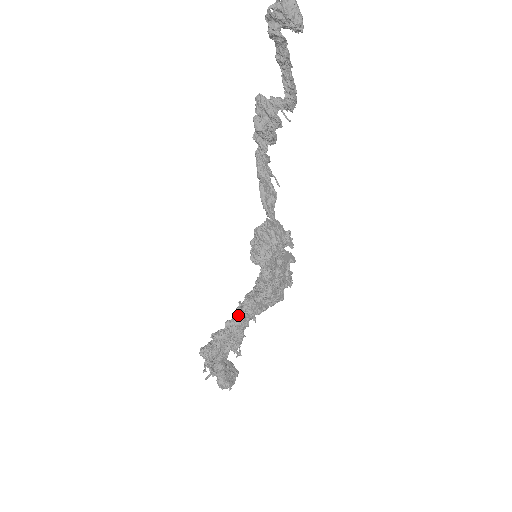
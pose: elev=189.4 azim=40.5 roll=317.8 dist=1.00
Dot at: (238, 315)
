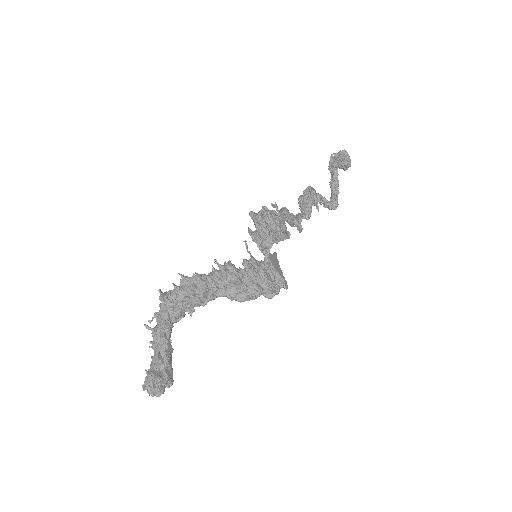
Dot at: (214, 268)
